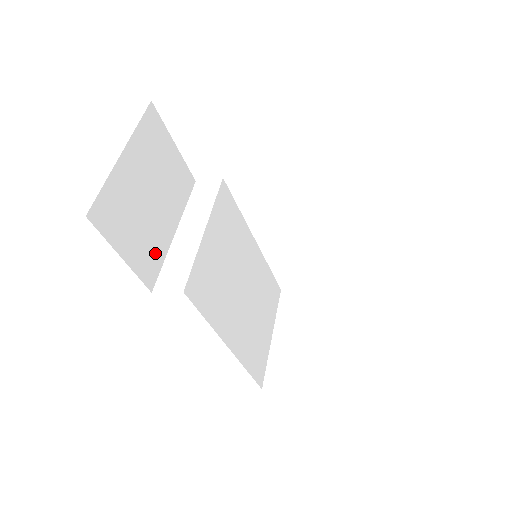
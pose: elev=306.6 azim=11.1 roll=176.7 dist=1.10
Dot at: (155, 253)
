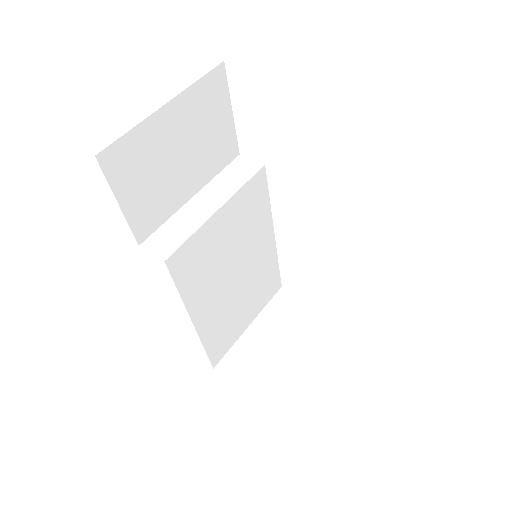
Dot at: (160, 210)
